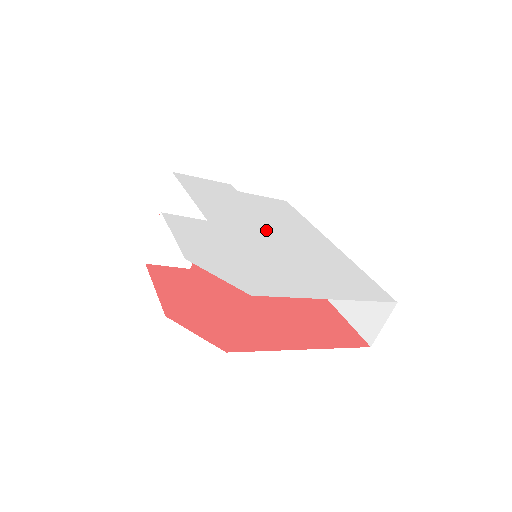
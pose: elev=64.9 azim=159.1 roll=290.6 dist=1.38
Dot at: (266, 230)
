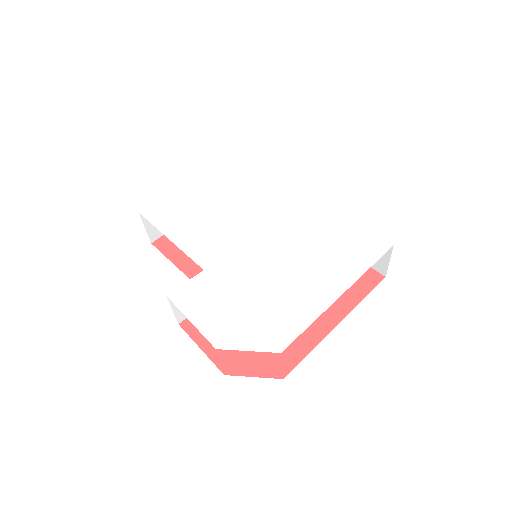
Dot at: (252, 234)
